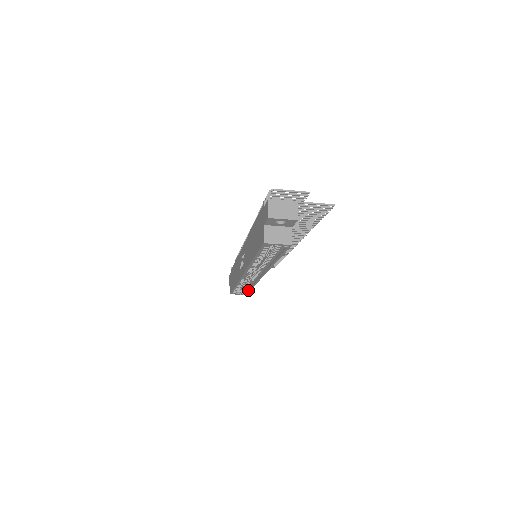
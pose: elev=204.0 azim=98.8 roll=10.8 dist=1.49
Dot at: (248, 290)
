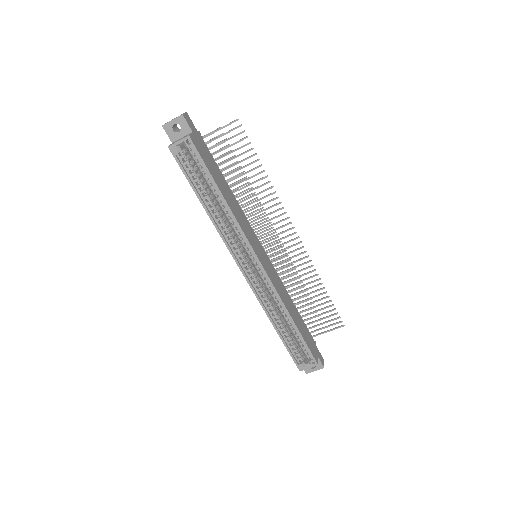
Dot at: (300, 338)
